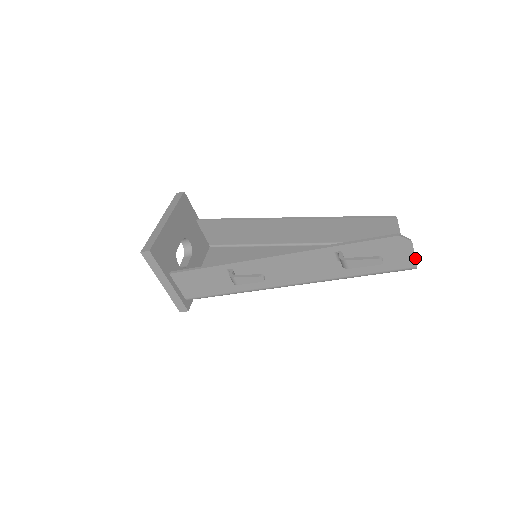
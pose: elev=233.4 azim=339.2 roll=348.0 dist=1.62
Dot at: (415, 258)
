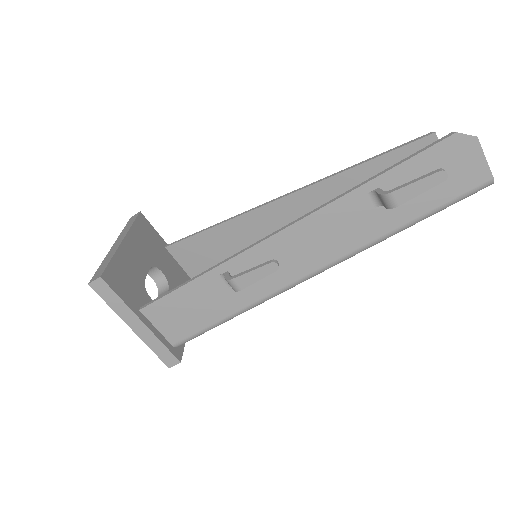
Dot at: (487, 164)
